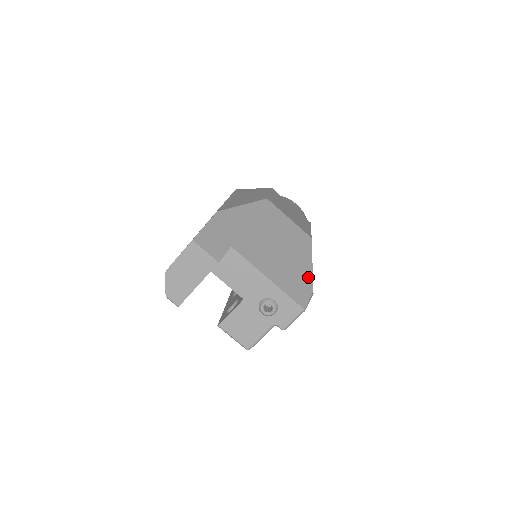
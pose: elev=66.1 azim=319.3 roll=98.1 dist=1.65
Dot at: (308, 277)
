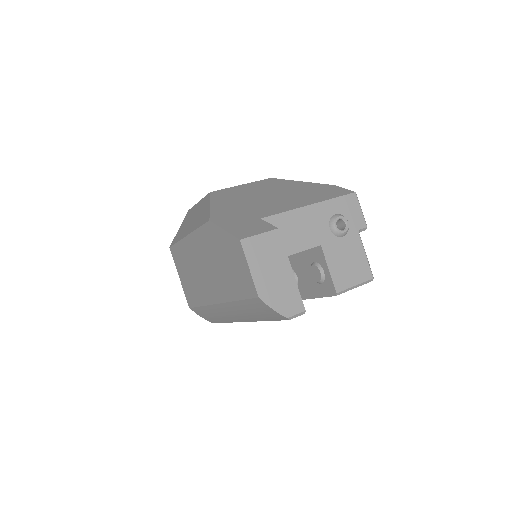
Dot at: (317, 185)
